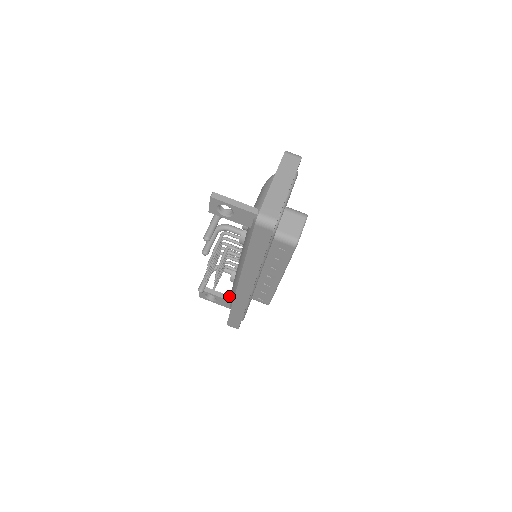
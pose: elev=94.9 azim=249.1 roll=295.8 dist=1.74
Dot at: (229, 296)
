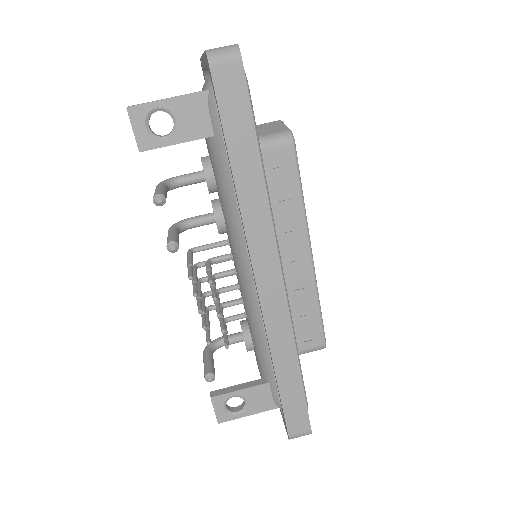
Dot at: (261, 379)
